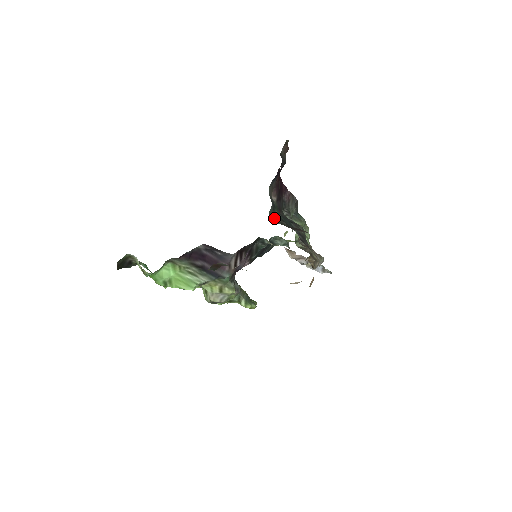
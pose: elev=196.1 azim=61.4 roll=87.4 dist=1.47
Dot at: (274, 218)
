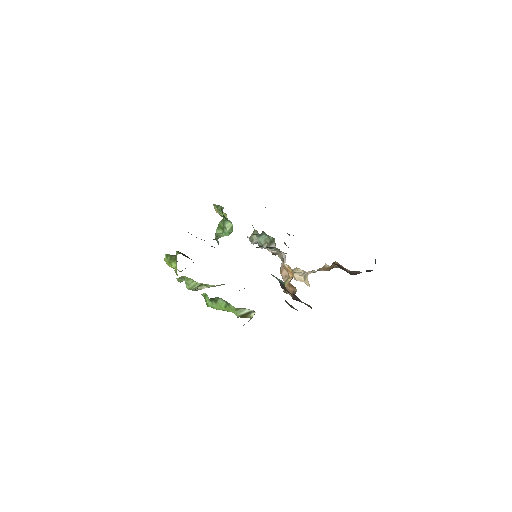
Dot at: occluded
